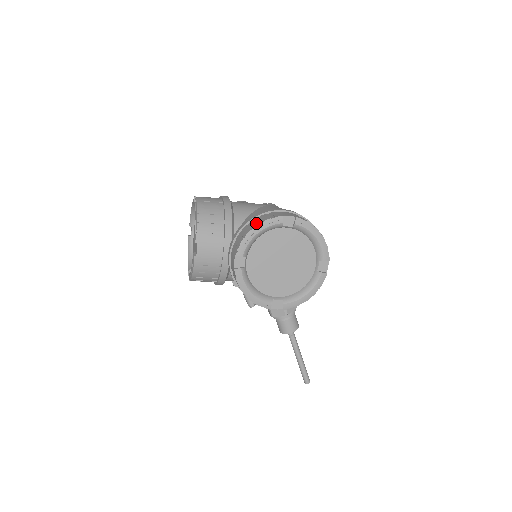
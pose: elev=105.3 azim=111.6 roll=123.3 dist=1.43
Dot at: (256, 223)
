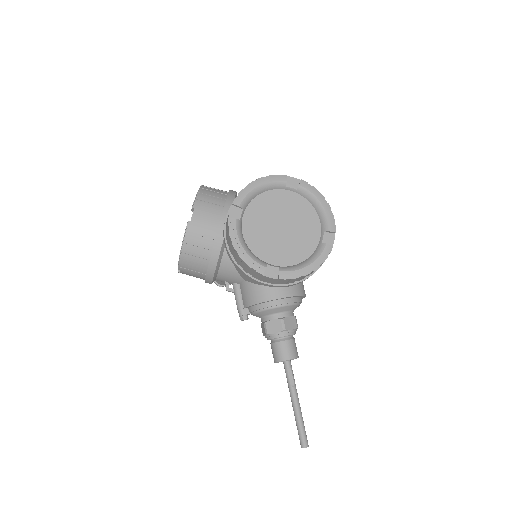
Dot at: (258, 180)
